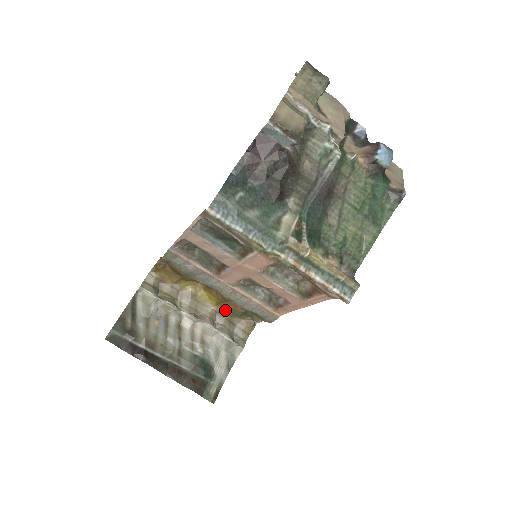
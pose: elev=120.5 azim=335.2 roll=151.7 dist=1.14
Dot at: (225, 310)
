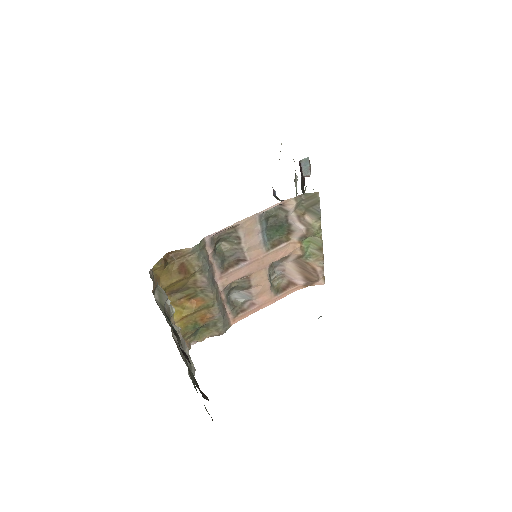
Dot at: (184, 327)
